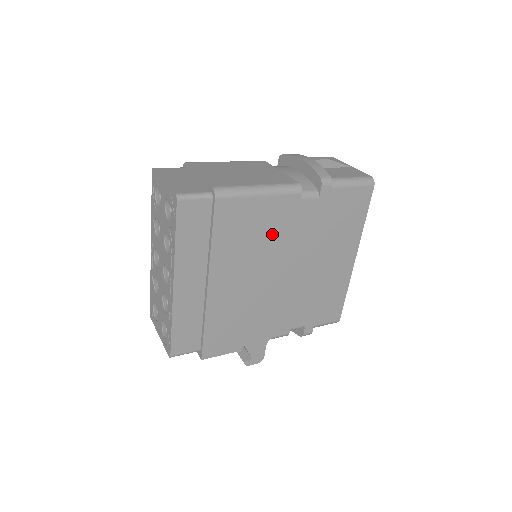
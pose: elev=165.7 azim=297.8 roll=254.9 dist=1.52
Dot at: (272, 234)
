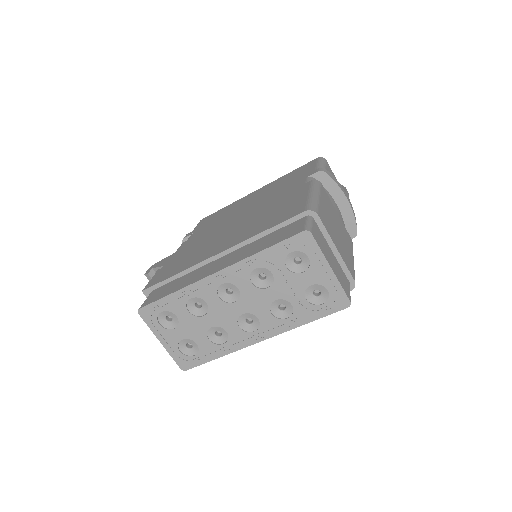
Dot at: occluded
